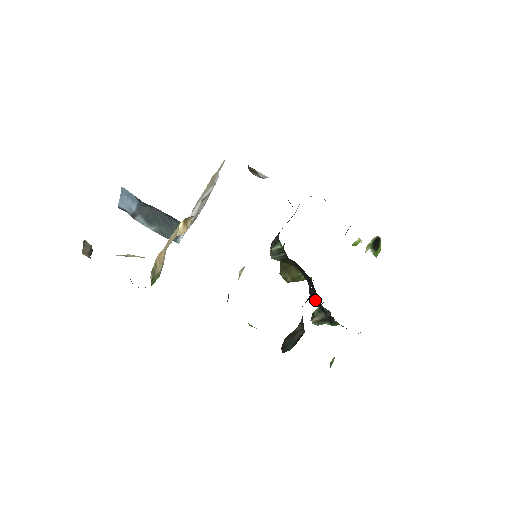
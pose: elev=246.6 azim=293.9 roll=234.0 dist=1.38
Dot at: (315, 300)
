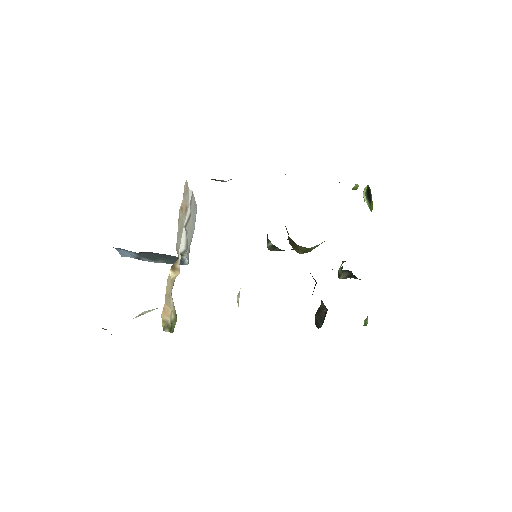
Dot at: occluded
